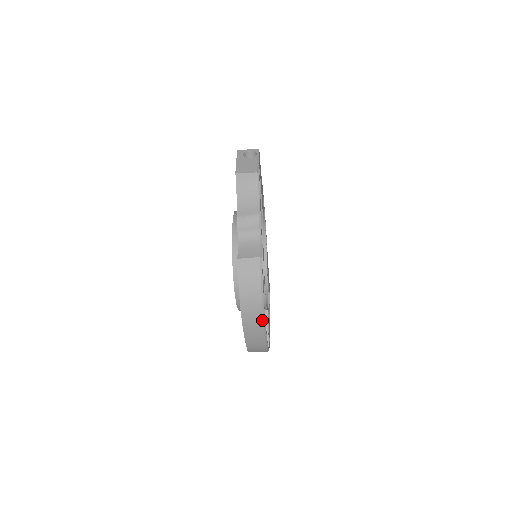
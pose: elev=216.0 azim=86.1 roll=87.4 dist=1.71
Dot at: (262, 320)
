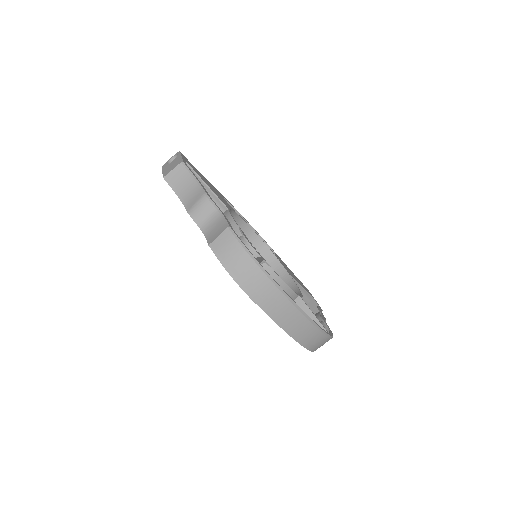
Dot at: (279, 292)
